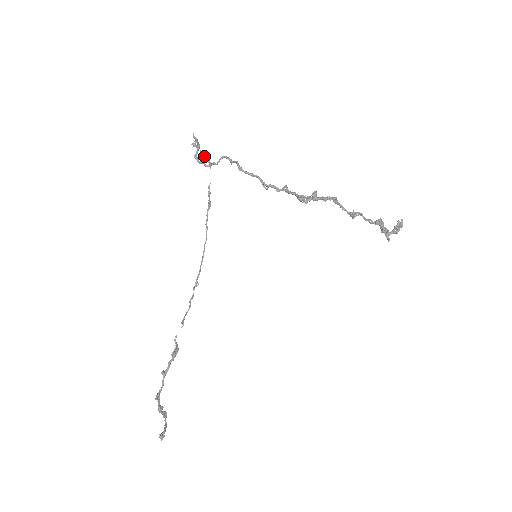
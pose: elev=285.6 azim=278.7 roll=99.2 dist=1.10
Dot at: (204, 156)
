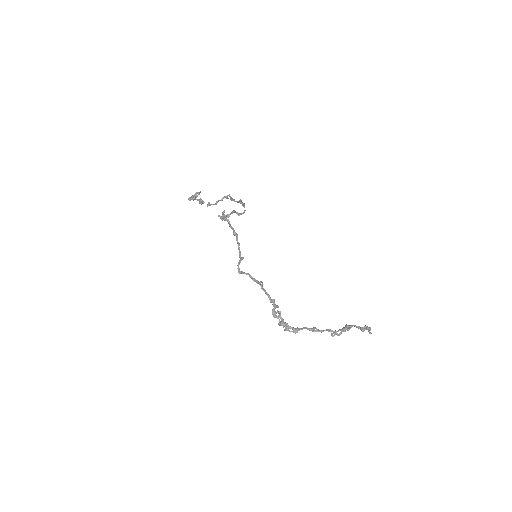
Dot at: (236, 213)
